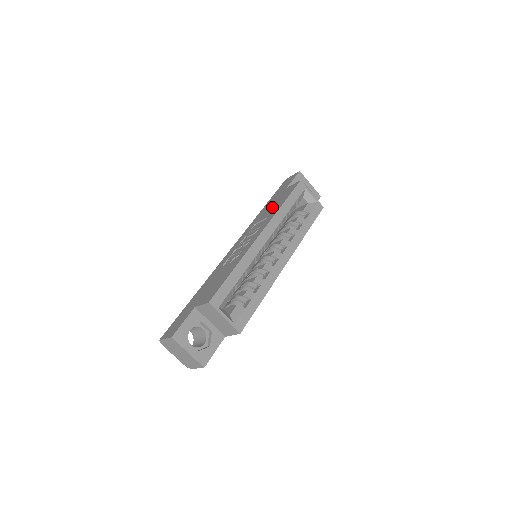
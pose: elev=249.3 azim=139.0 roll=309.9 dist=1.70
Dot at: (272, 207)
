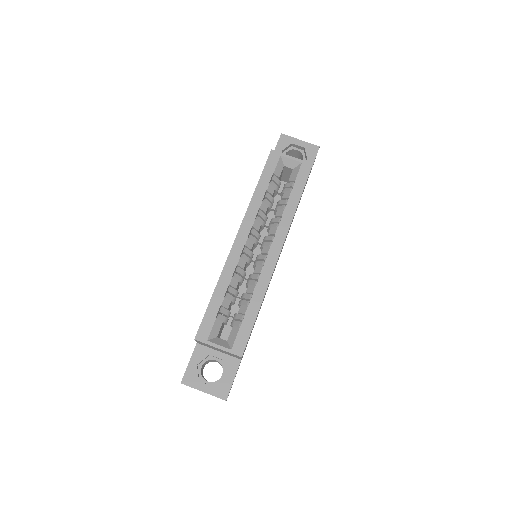
Dot at: occluded
